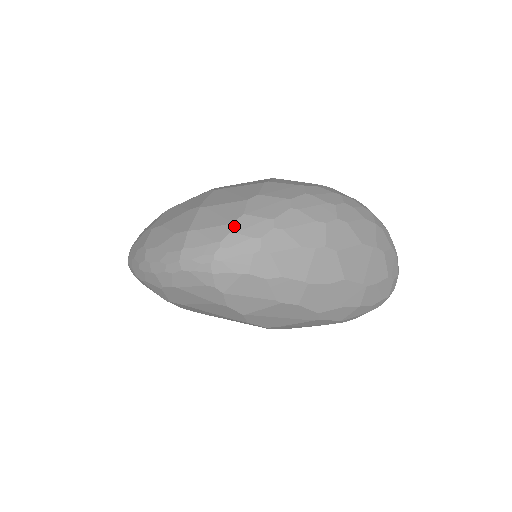
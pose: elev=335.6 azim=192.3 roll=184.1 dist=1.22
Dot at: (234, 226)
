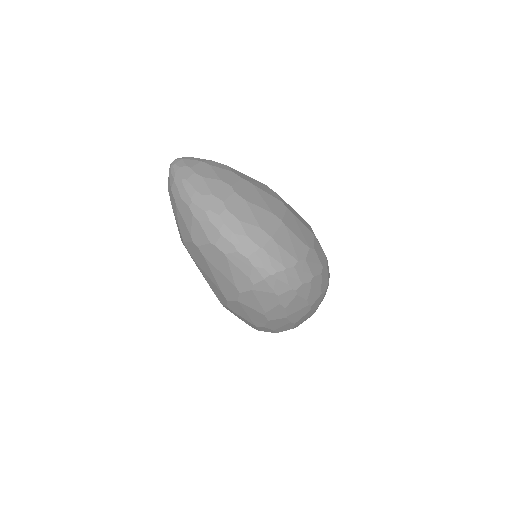
Dot at: (298, 264)
